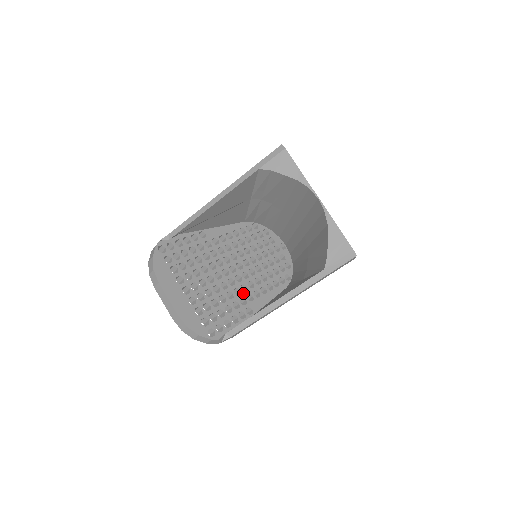
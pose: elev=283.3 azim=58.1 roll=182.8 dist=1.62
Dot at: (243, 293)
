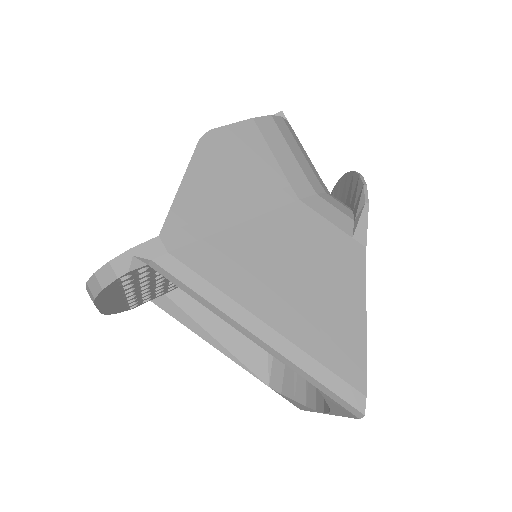
Dot at: occluded
